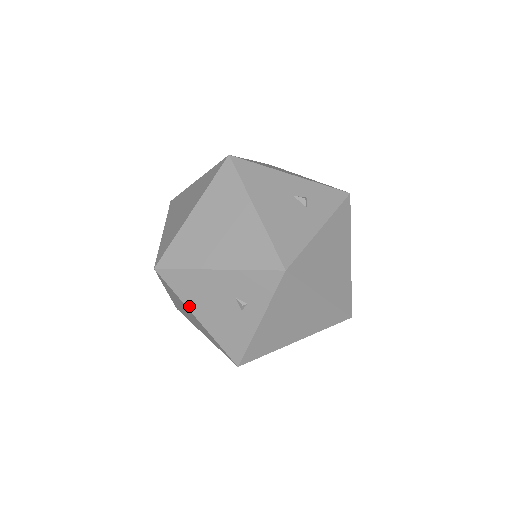
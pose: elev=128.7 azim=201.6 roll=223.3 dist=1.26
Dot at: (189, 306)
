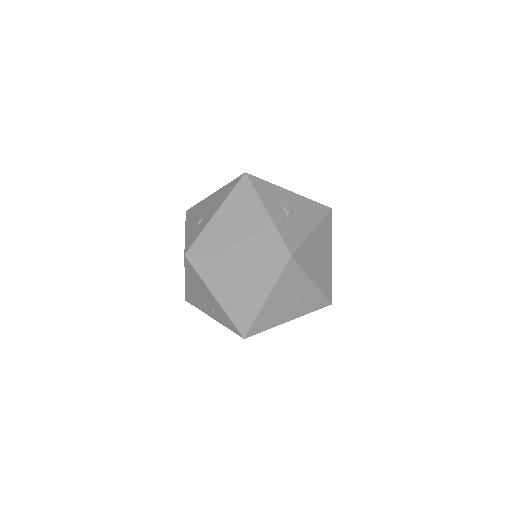
Dot at: (186, 276)
